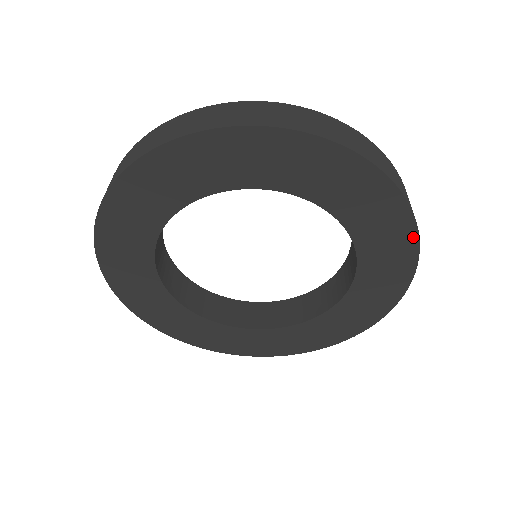
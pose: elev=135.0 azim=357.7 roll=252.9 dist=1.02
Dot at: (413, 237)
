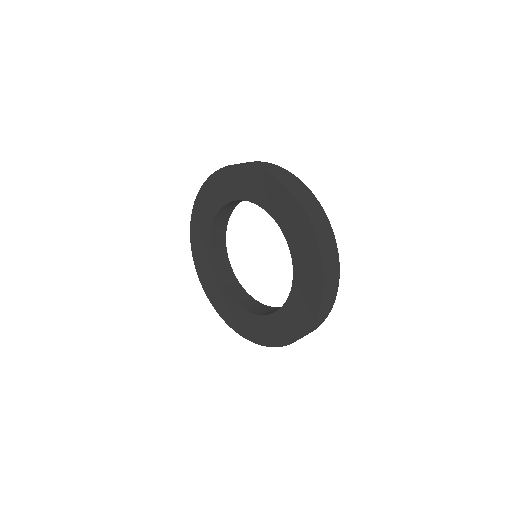
Dot at: (311, 321)
